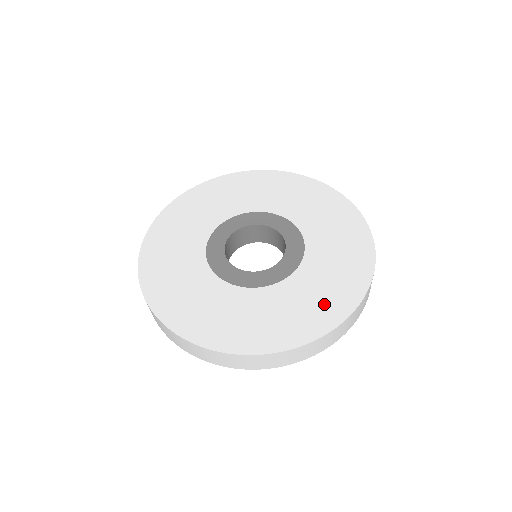
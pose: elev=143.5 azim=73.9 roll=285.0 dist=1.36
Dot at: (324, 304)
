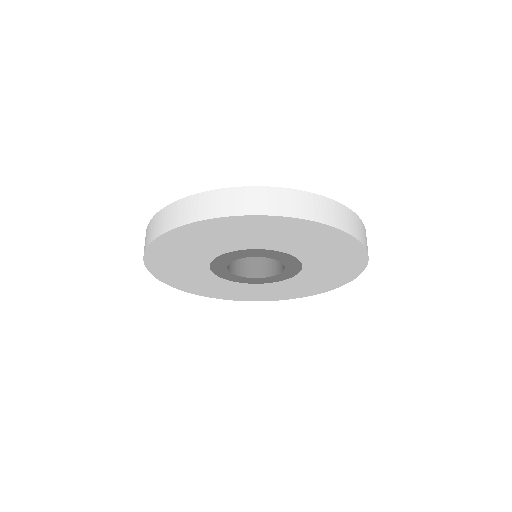
Dot at: occluded
